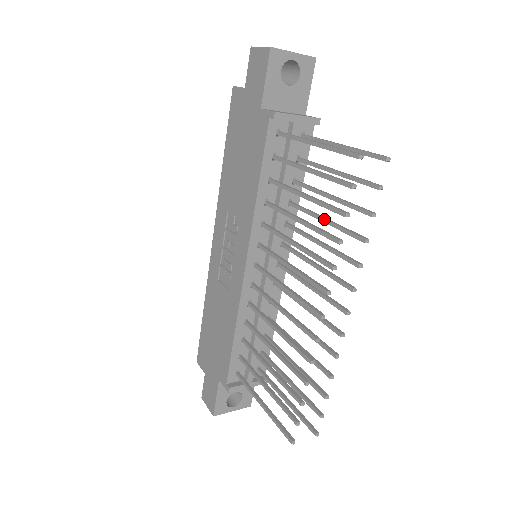
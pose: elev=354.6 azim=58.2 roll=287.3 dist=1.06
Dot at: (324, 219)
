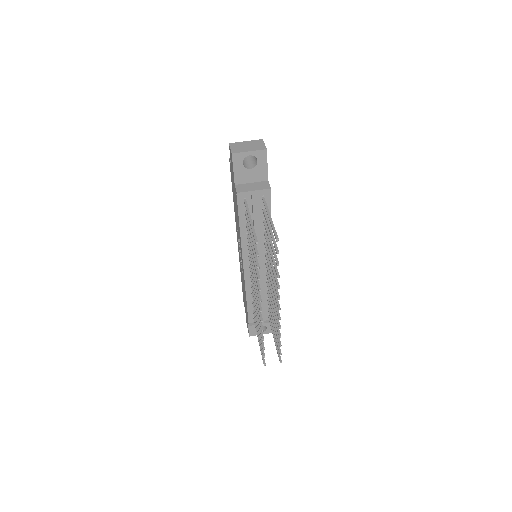
Dot at: (270, 253)
